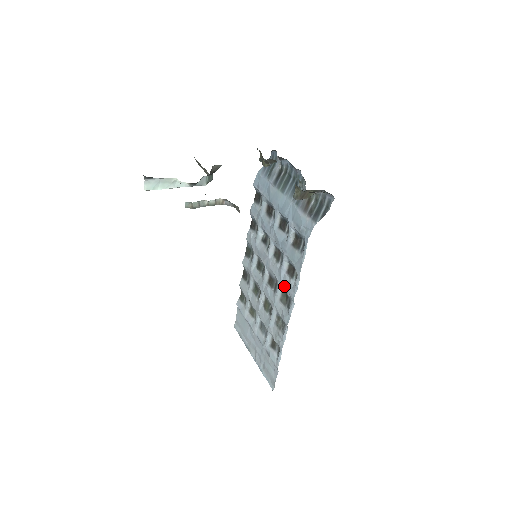
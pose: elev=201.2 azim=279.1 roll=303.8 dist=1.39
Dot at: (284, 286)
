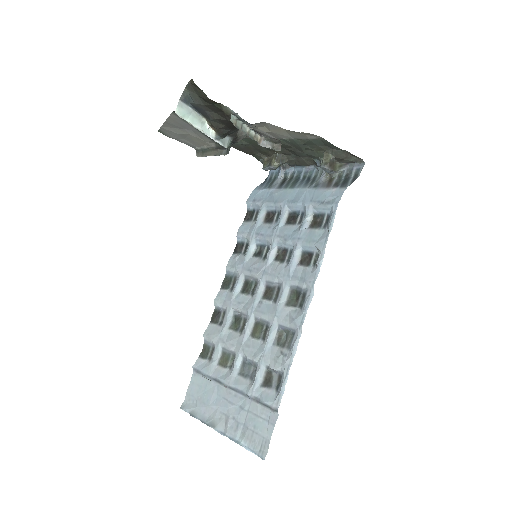
Dot at: (296, 280)
